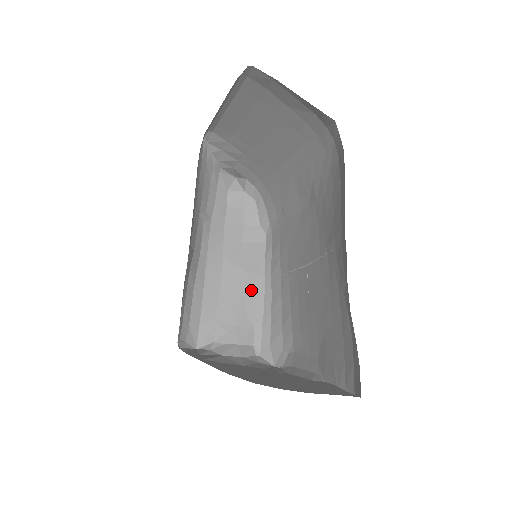
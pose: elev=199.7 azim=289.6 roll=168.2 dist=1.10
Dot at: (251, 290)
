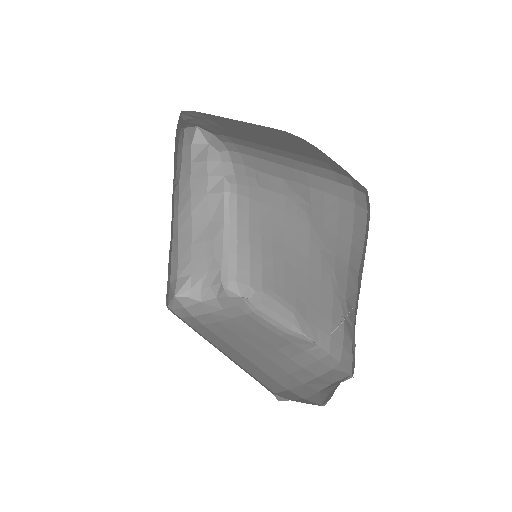
Dot at: (218, 238)
